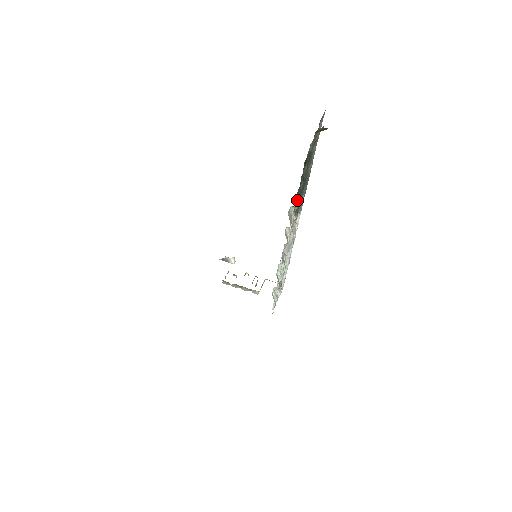
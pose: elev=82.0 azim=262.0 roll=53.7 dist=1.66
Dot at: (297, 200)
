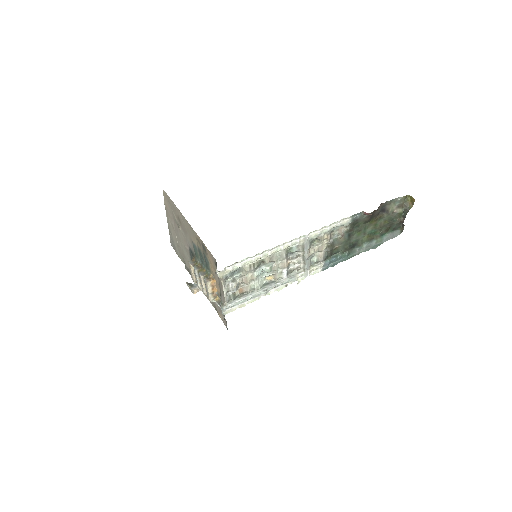
Dot at: (357, 216)
